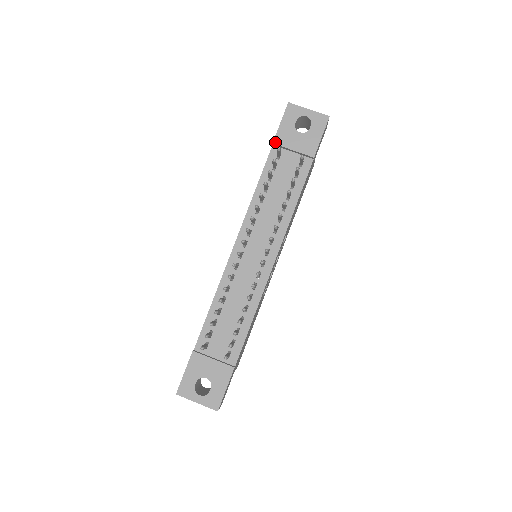
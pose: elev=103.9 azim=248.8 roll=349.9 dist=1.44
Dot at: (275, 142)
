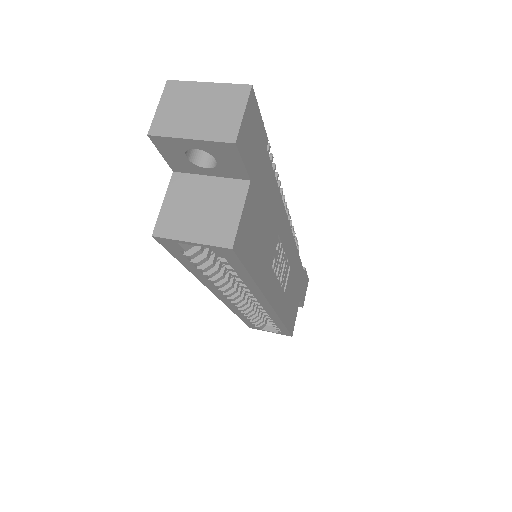
Dot at: occluded
